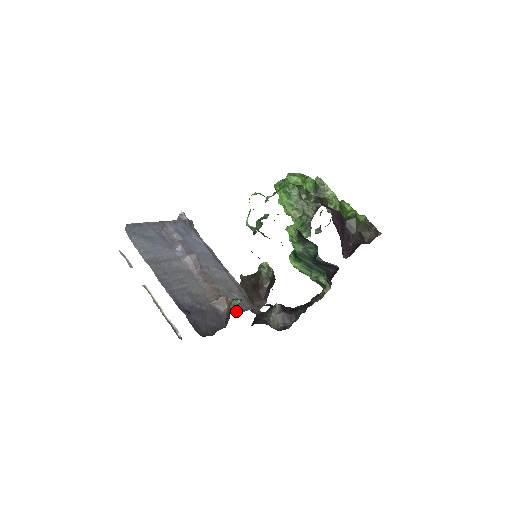
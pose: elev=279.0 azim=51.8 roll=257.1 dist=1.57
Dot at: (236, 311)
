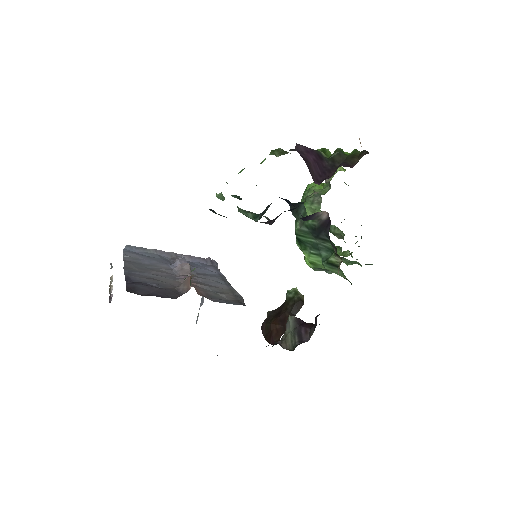
Dot at: occluded
